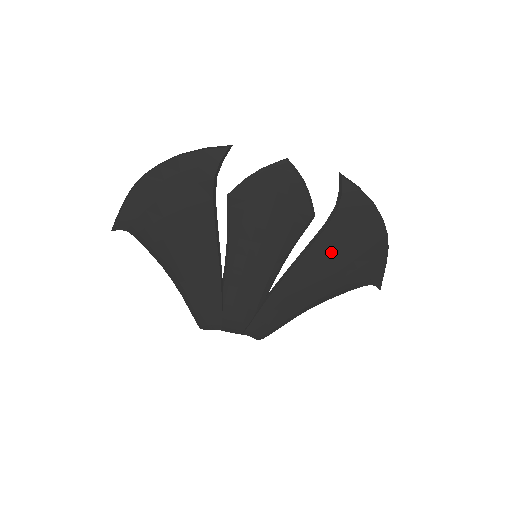
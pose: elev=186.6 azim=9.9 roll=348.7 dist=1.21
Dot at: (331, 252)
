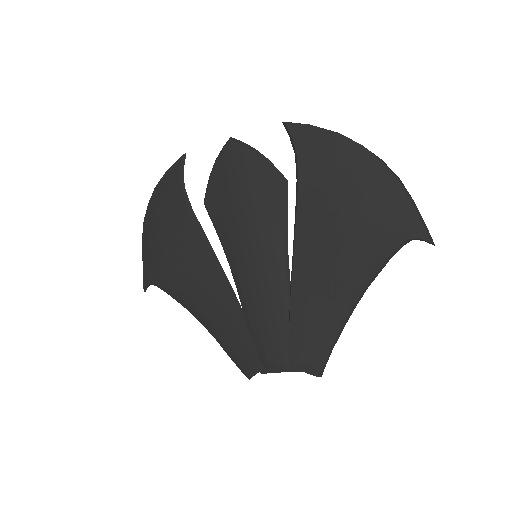
Dot at: (323, 211)
